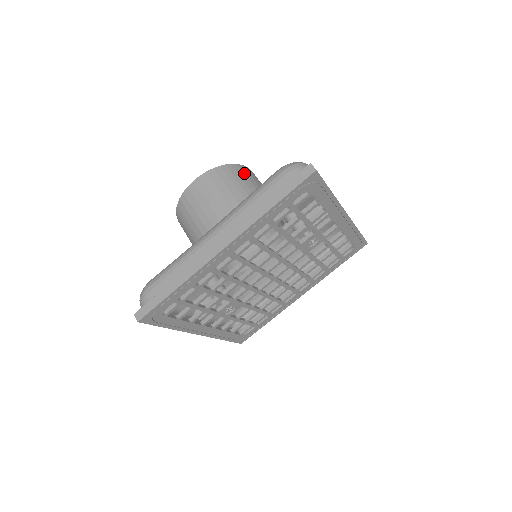
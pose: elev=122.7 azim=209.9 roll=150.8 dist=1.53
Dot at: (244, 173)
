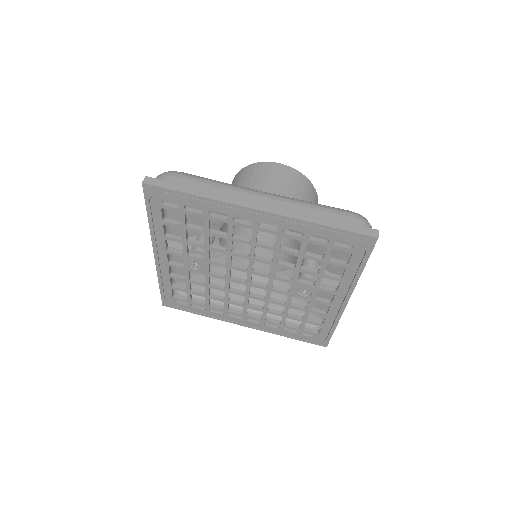
Dot at: (314, 200)
